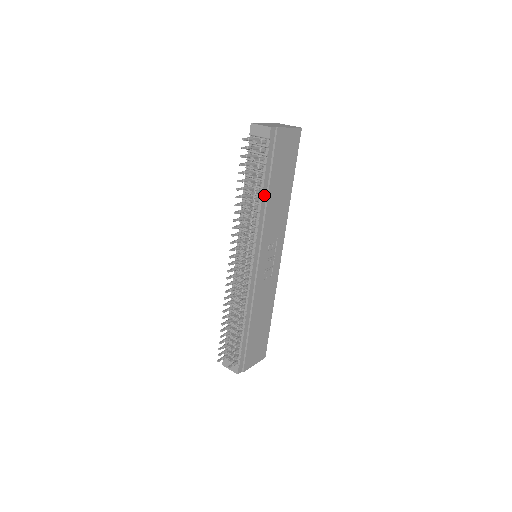
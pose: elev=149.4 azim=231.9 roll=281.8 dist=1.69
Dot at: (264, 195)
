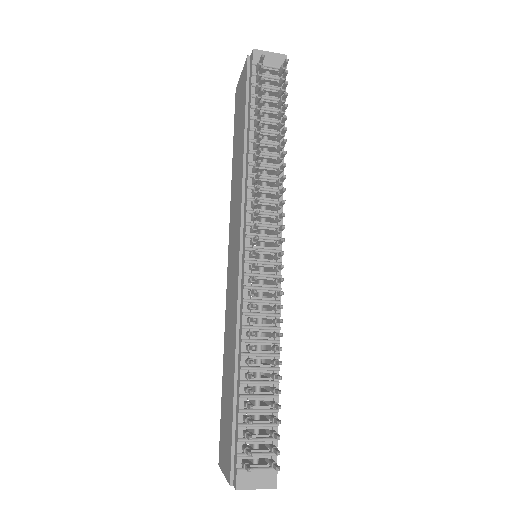
Dot at: occluded
